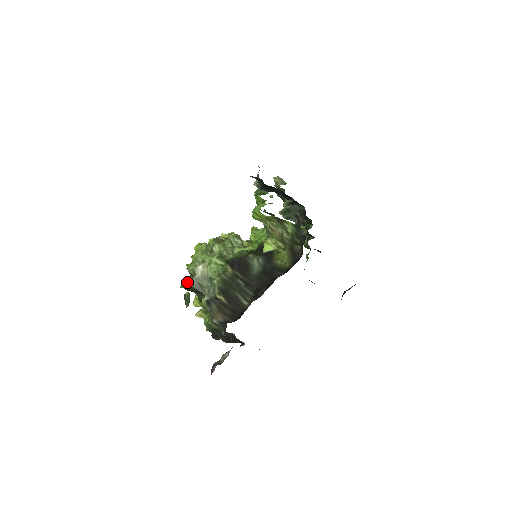
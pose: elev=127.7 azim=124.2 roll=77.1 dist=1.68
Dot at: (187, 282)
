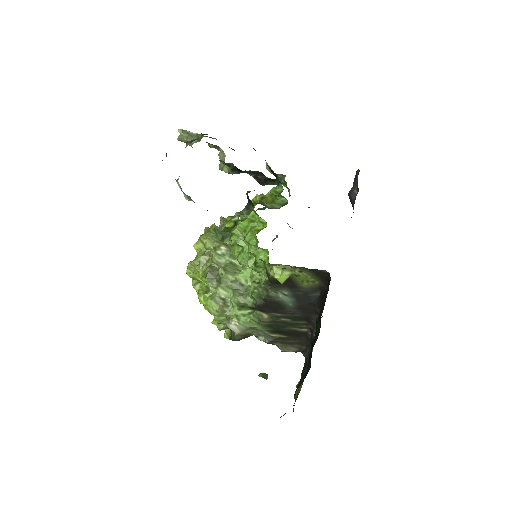
Dot at: (228, 334)
